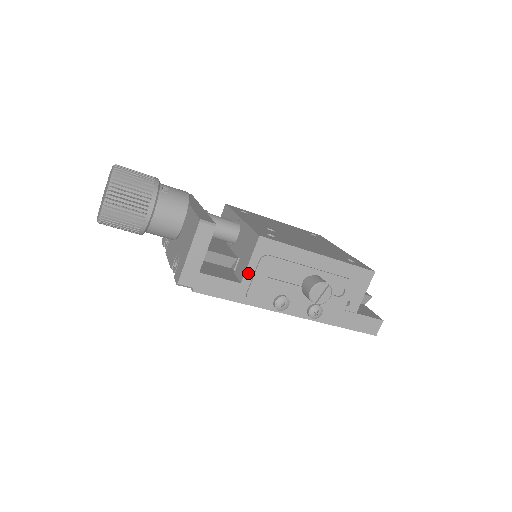
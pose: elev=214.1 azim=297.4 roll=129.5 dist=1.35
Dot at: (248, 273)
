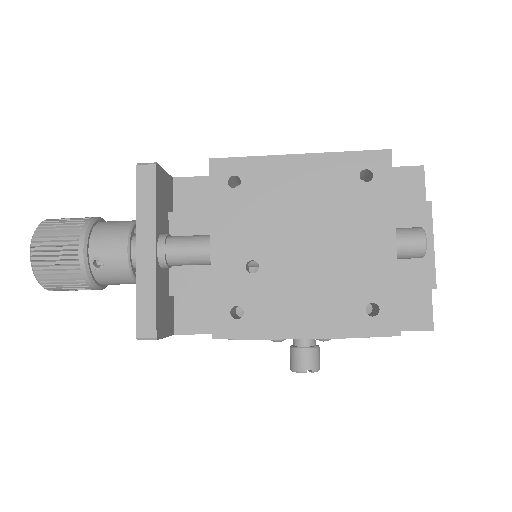
Dot at: occluded
